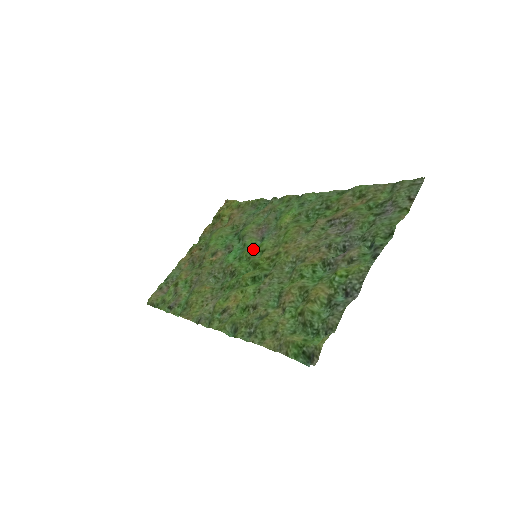
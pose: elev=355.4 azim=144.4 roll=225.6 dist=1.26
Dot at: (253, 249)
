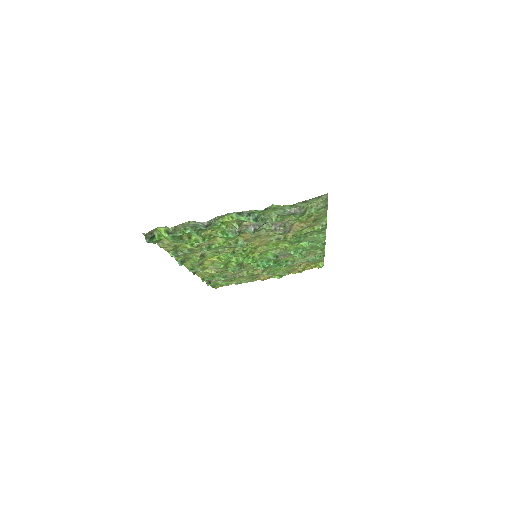
Dot at: (264, 257)
